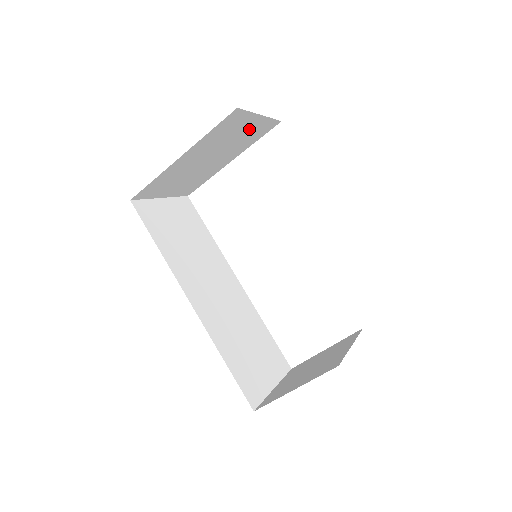
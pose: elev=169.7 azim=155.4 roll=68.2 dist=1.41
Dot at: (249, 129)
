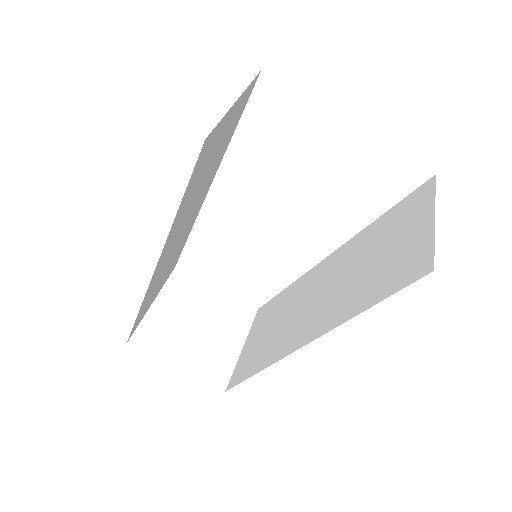
Dot at: occluded
